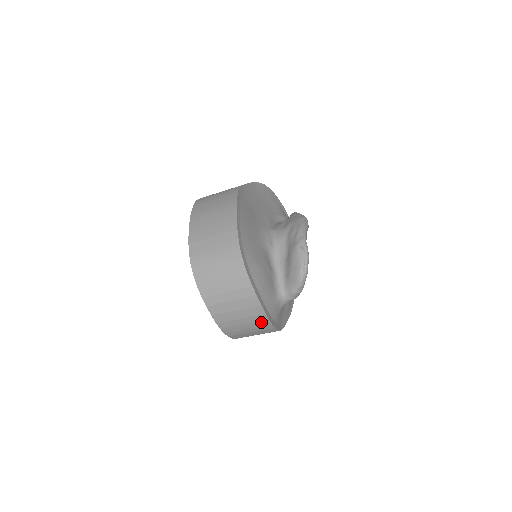
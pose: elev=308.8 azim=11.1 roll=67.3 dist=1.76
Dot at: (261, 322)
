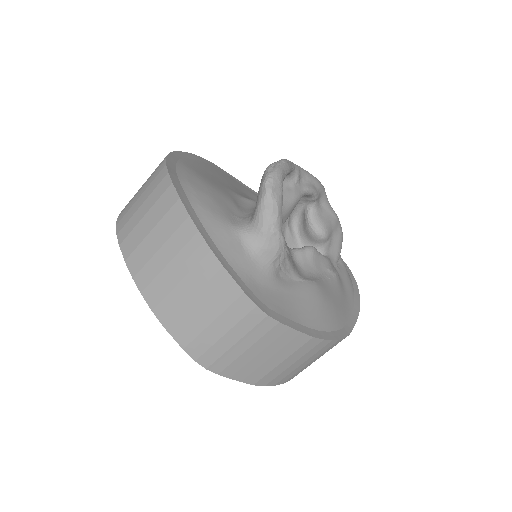
Dot at: (191, 247)
